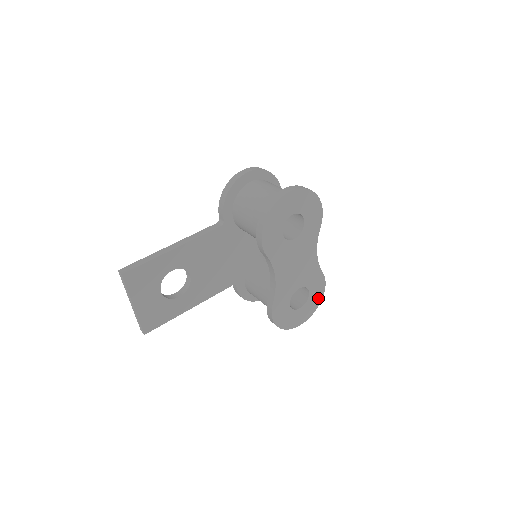
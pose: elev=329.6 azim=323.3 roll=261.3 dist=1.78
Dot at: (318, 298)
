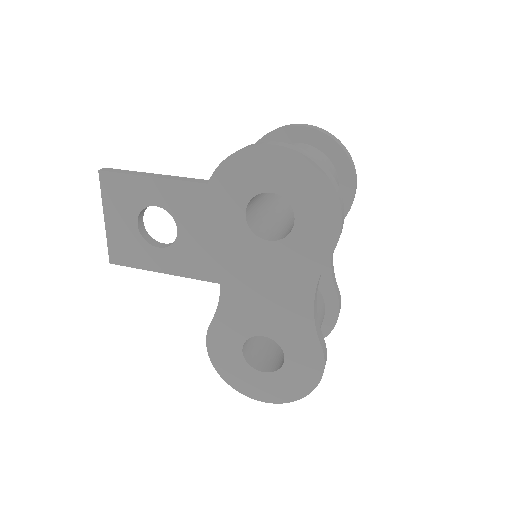
Dot at: (303, 384)
